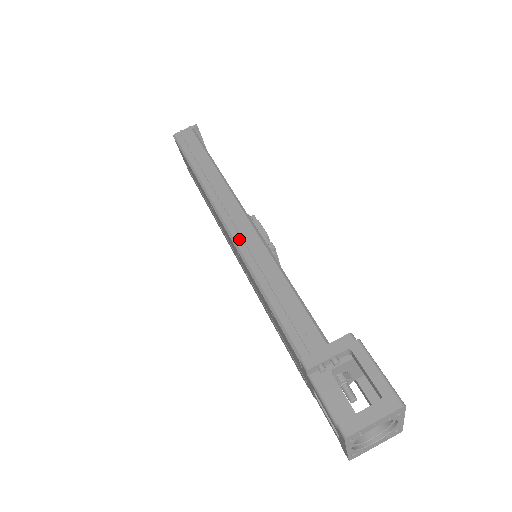
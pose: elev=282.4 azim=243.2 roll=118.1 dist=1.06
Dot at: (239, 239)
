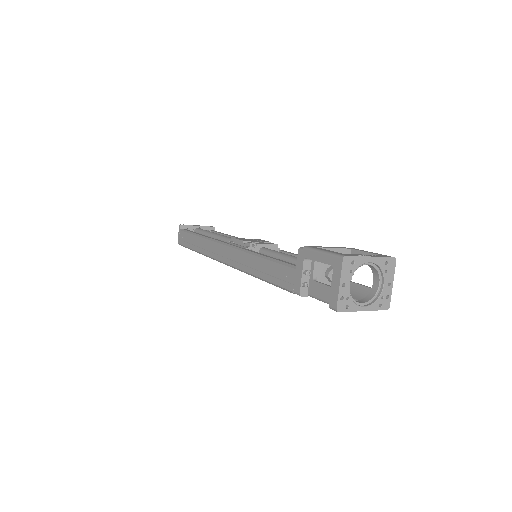
Dot at: (232, 263)
